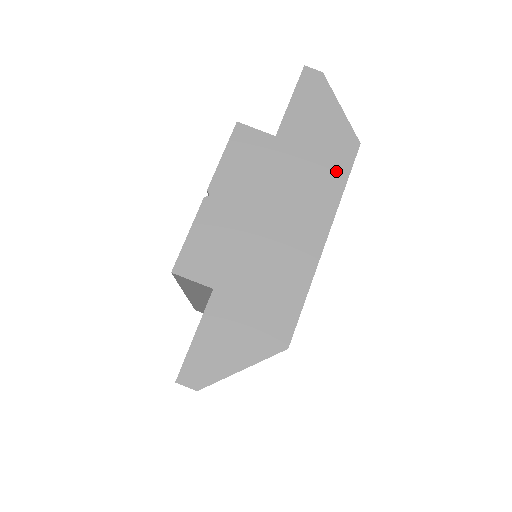
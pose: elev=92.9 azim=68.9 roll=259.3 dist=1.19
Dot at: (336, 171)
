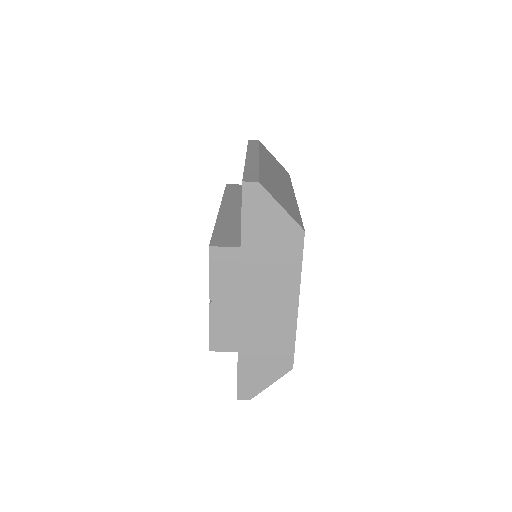
Dot at: (292, 258)
